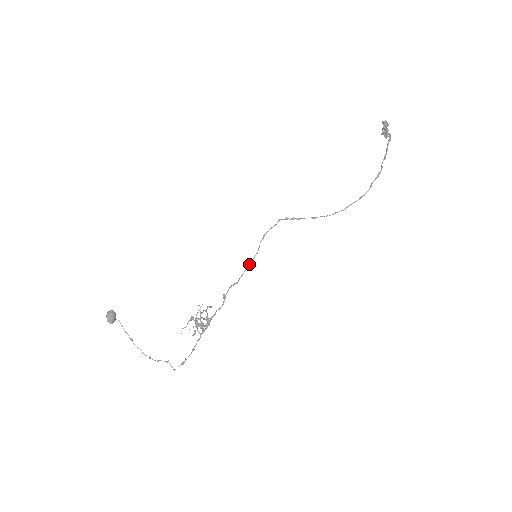
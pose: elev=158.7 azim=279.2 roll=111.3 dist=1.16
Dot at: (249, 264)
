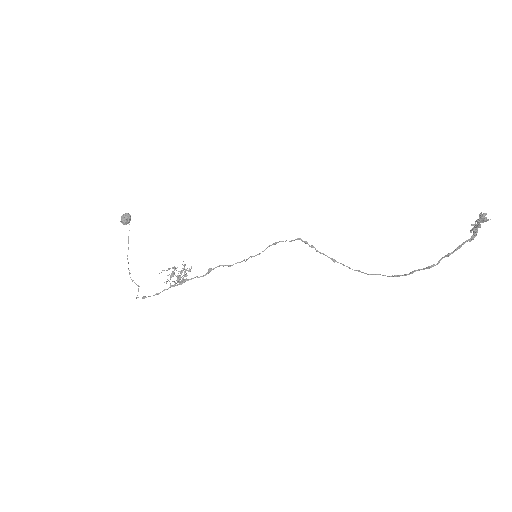
Dot at: occluded
